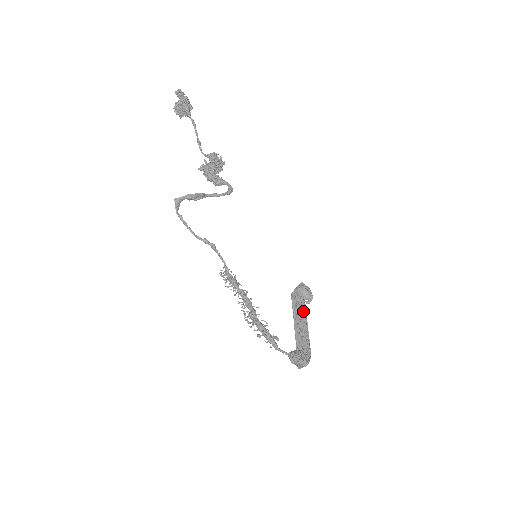
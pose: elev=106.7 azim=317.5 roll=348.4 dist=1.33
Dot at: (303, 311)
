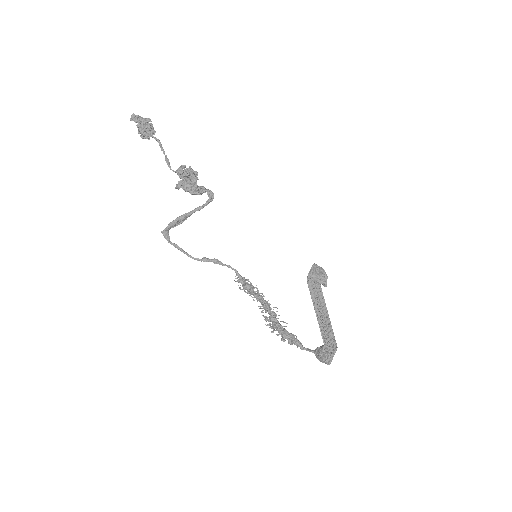
Dot at: (316, 301)
